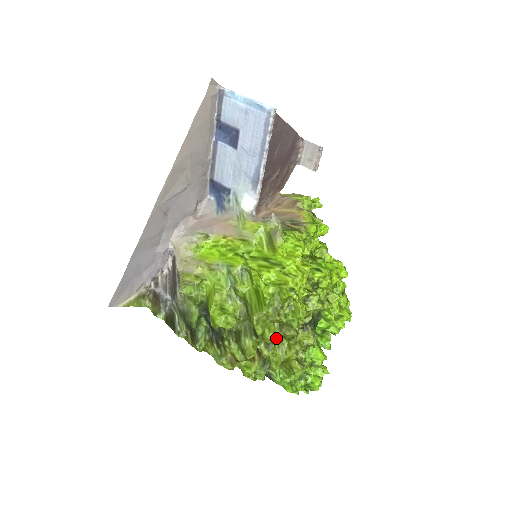
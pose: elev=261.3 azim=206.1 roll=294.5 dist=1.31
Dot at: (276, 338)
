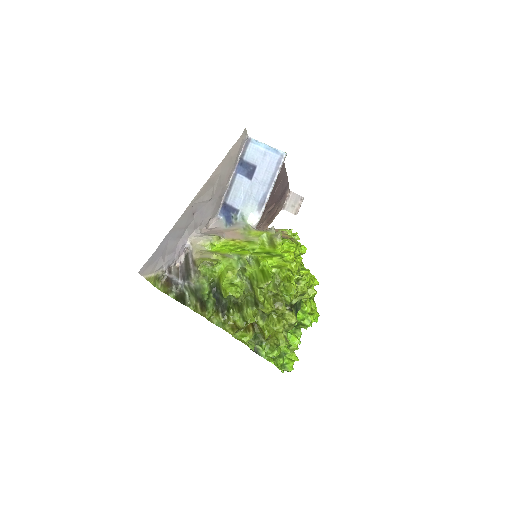
Dot at: (272, 309)
